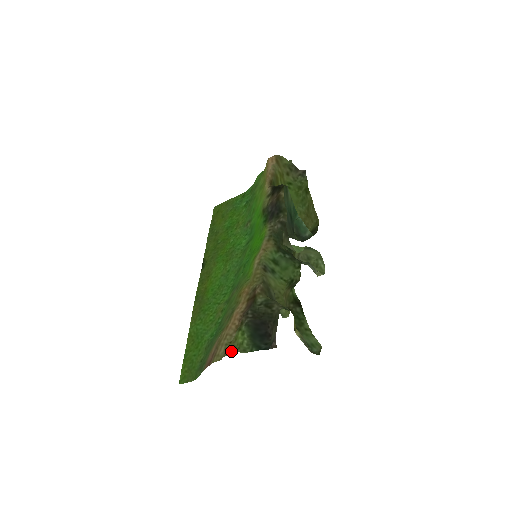
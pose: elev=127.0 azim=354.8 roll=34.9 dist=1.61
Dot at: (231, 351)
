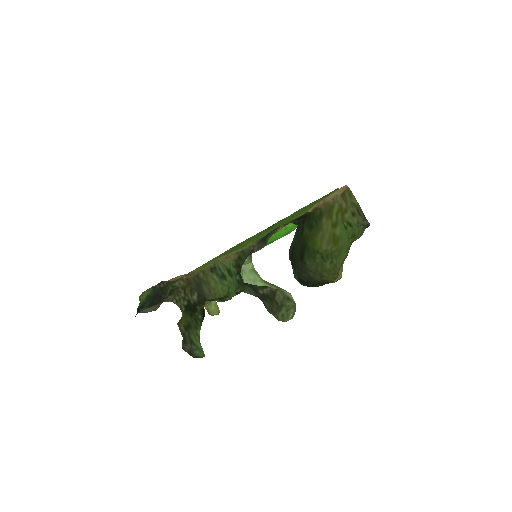
Dot at: (142, 292)
